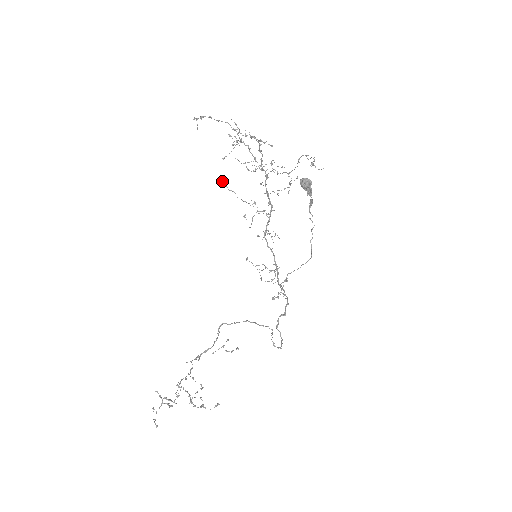
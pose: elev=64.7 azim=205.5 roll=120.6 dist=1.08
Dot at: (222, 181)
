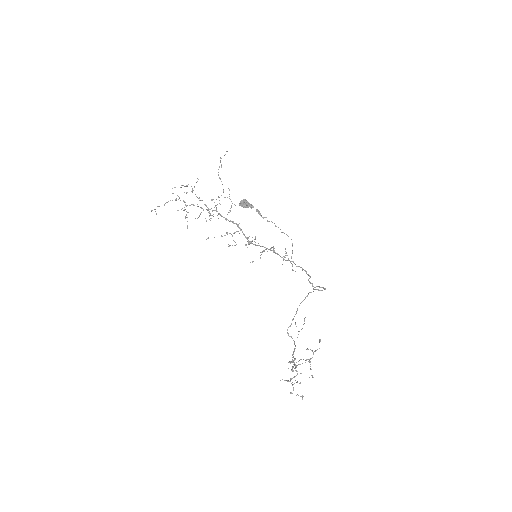
Dot at: occluded
